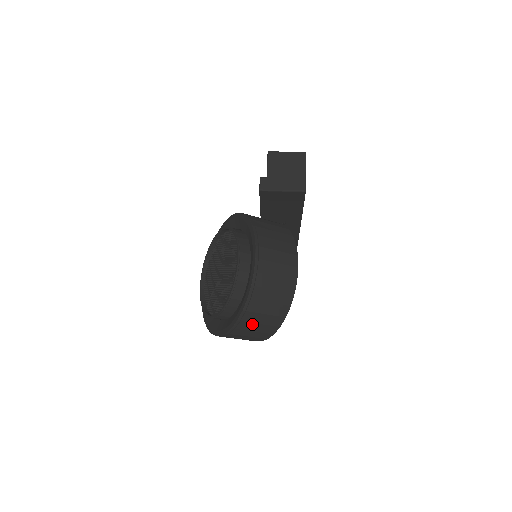
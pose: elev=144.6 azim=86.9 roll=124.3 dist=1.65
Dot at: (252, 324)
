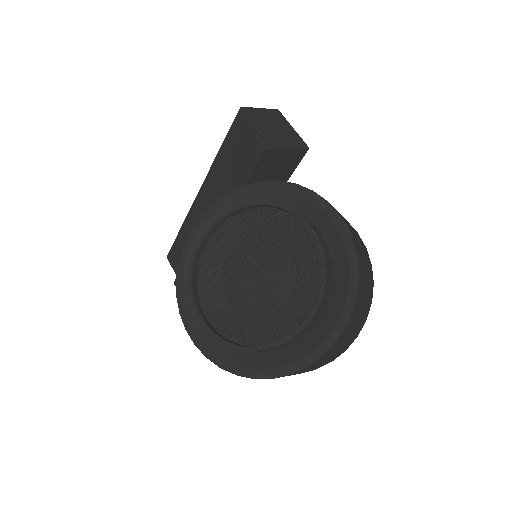
Dot at: (355, 321)
